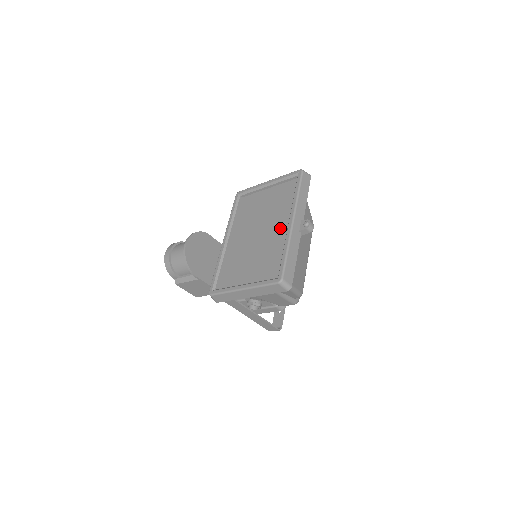
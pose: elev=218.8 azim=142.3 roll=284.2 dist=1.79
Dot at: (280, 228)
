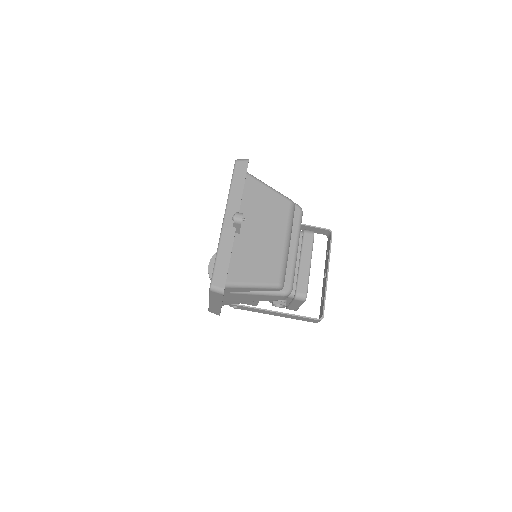
Dot at: occluded
